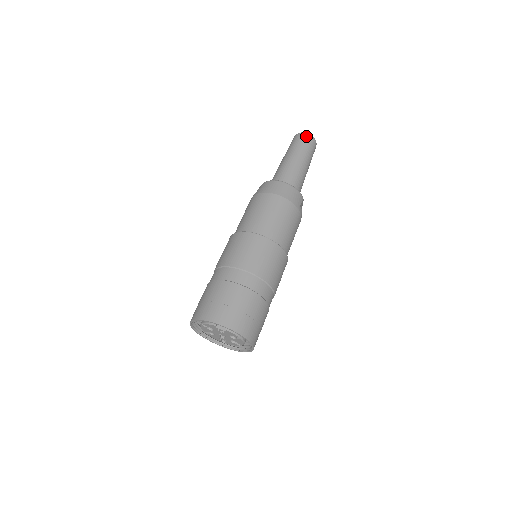
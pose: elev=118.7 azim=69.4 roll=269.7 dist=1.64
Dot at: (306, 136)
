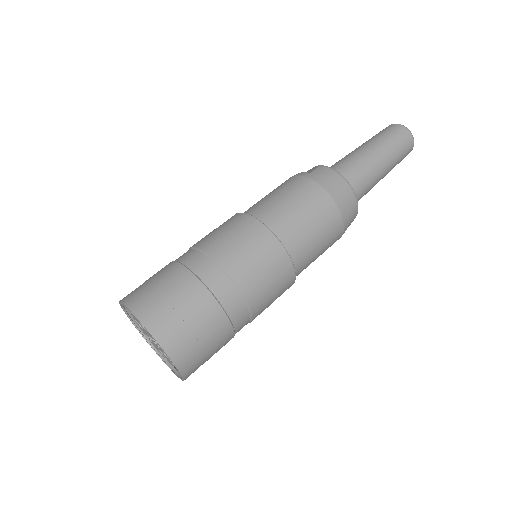
Dot at: (409, 138)
